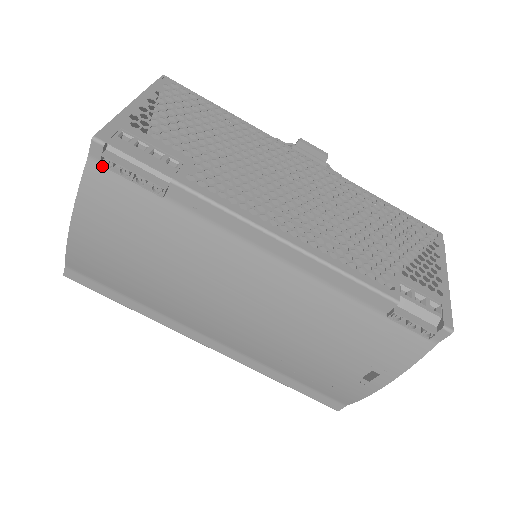
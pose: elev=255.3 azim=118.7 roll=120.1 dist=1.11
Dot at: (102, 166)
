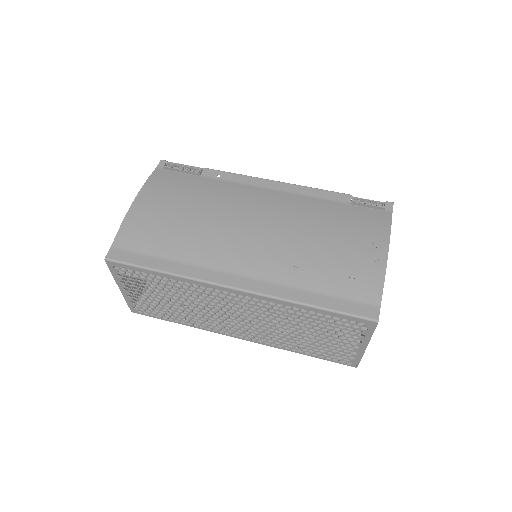
Dot at: (164, 170)
